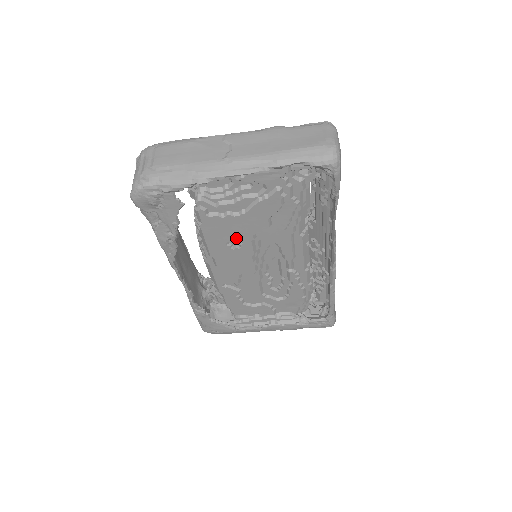
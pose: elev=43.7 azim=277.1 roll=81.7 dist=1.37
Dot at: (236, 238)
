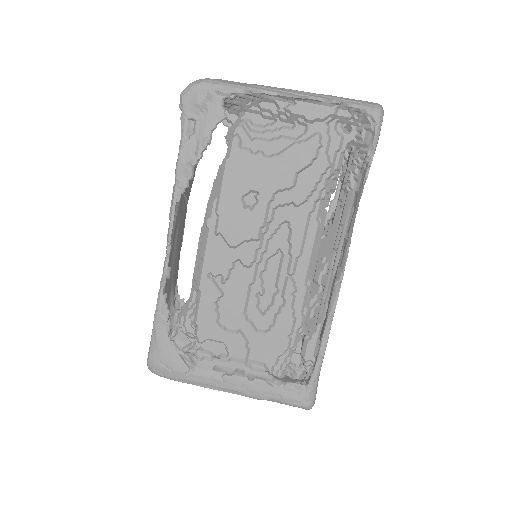
Dot at: (253, 195)
